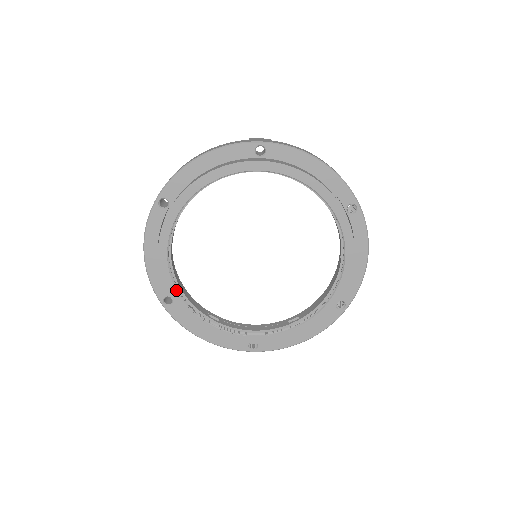
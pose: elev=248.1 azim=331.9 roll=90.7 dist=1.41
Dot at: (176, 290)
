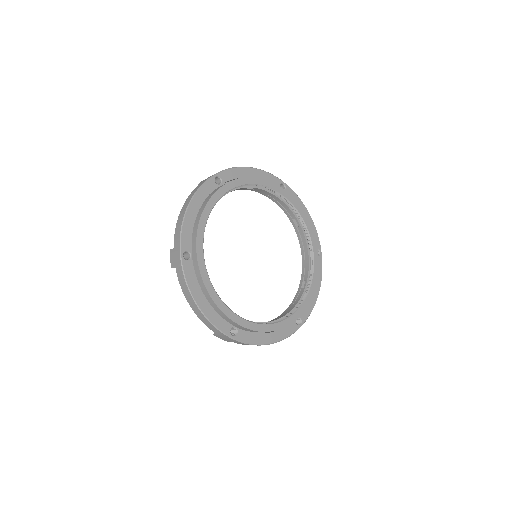
Dot at: occluded
